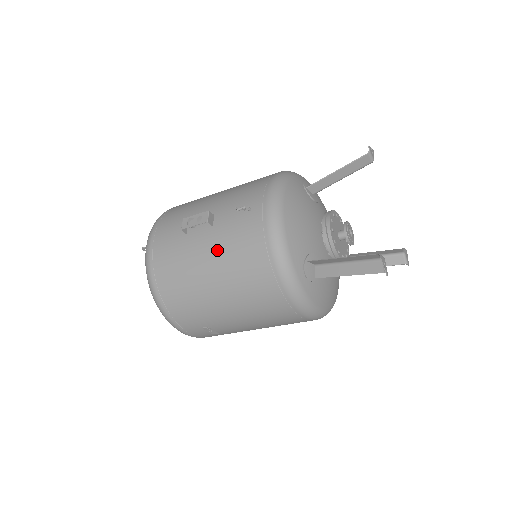
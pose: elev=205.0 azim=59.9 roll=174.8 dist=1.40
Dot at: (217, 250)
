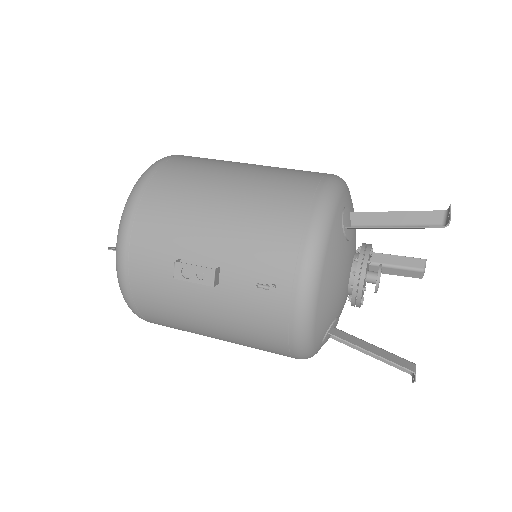
Dot at: (223, 314)
